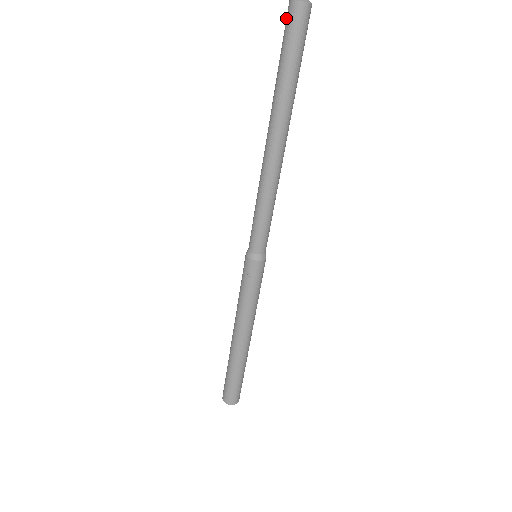
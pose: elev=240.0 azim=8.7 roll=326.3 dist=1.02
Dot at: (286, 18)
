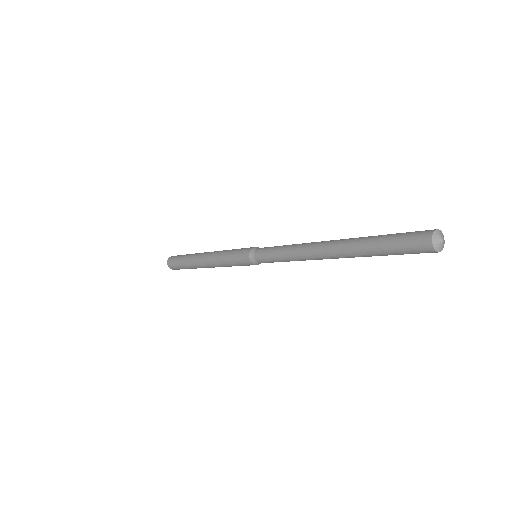
Dot at: (418, 233)
